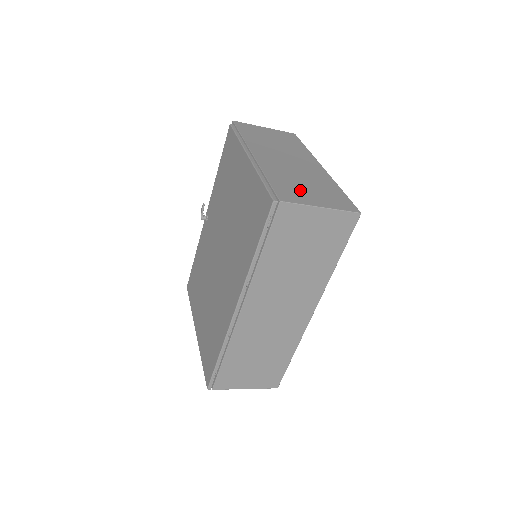
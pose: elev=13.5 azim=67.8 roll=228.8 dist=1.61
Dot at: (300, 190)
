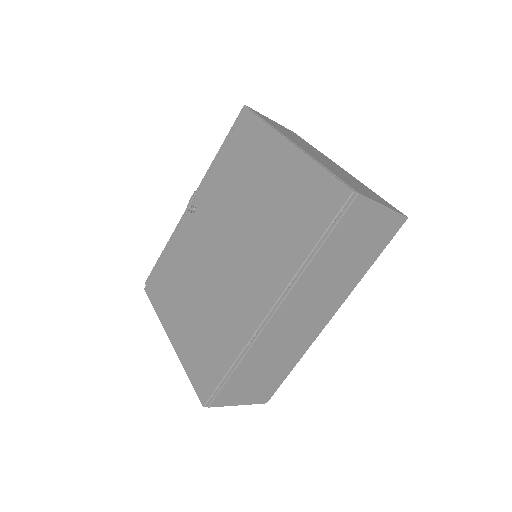
Dot at: (357, 186)
